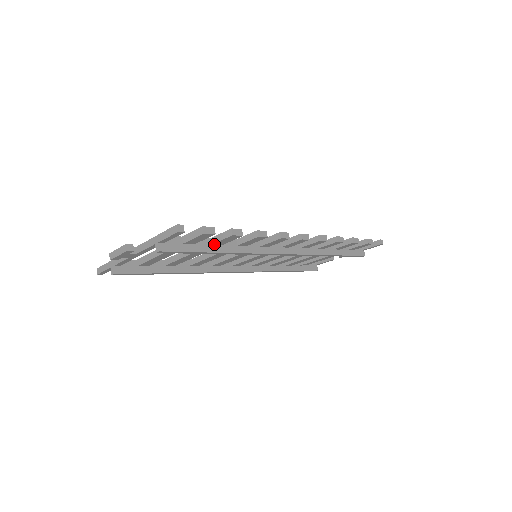
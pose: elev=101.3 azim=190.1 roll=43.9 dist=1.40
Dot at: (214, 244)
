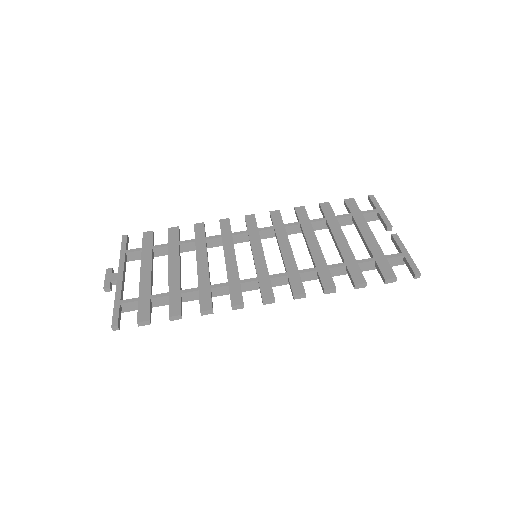
Dot at: occluded
